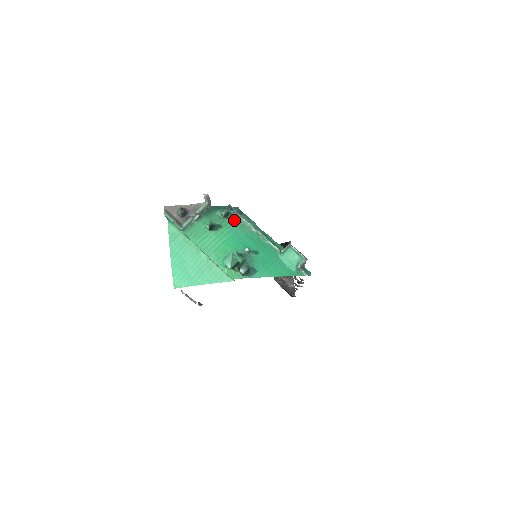
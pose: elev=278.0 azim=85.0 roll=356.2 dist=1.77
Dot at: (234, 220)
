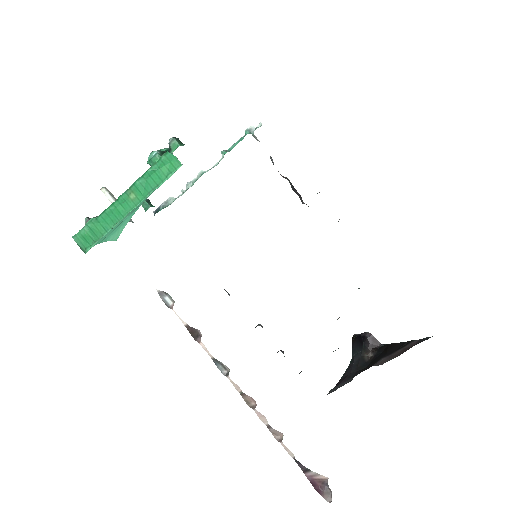
Dot at: occluded
